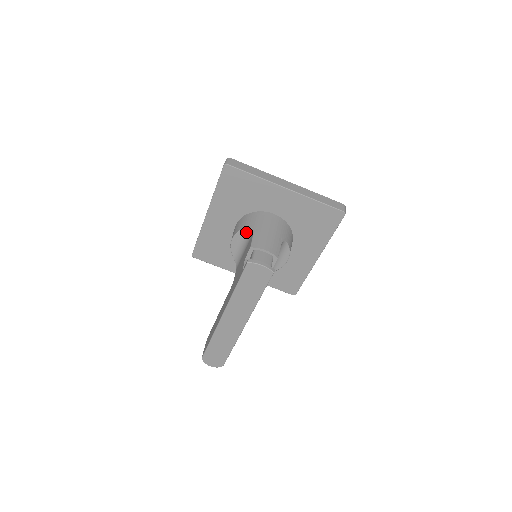
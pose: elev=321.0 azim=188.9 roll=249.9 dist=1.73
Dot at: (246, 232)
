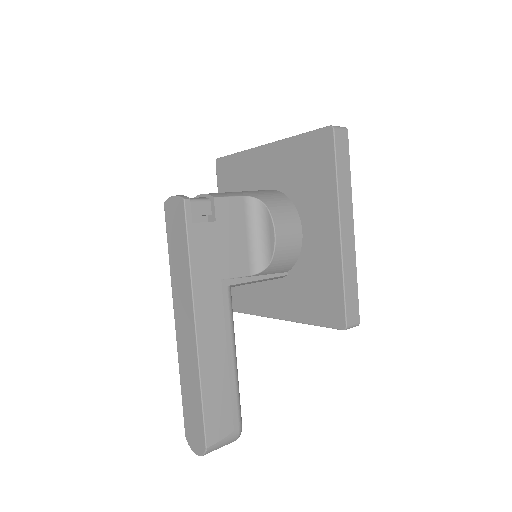
Dot at: occluded
